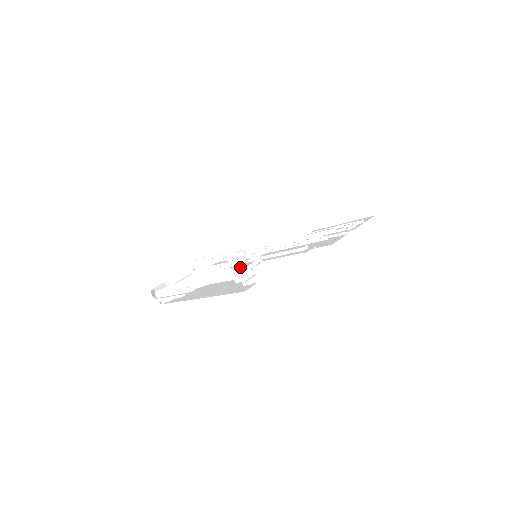
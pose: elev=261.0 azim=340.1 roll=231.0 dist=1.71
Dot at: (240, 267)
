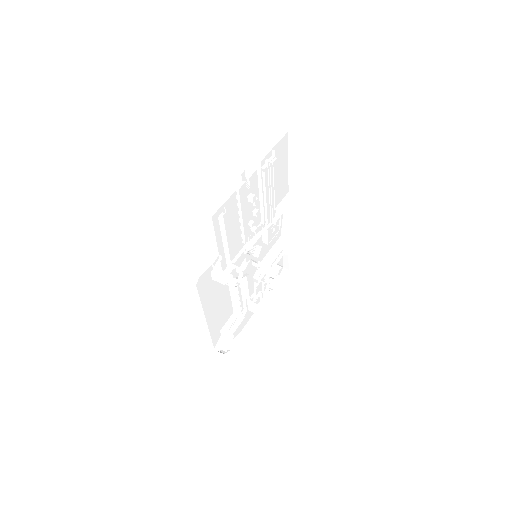
Dot at: occluded
